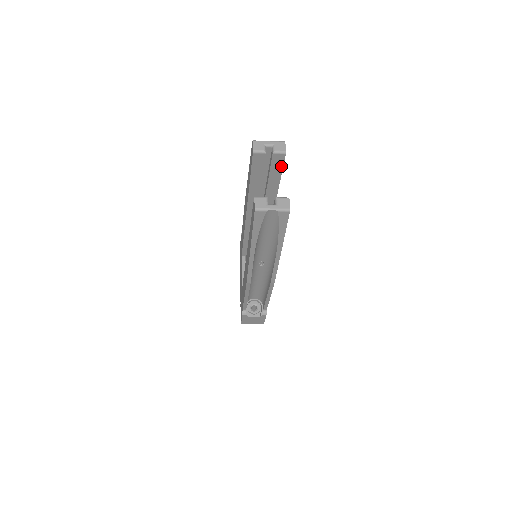
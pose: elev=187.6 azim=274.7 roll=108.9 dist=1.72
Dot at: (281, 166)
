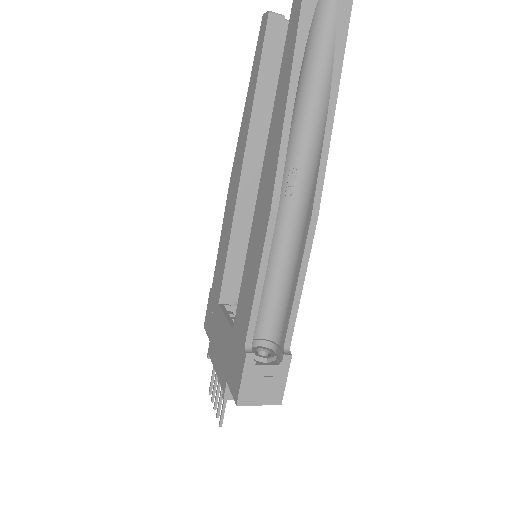
Dot at: occluded
